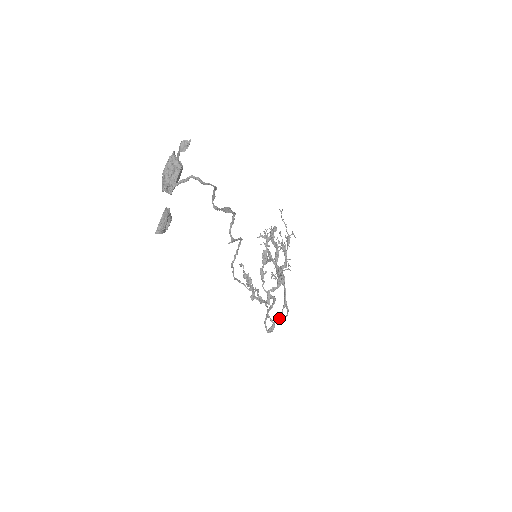
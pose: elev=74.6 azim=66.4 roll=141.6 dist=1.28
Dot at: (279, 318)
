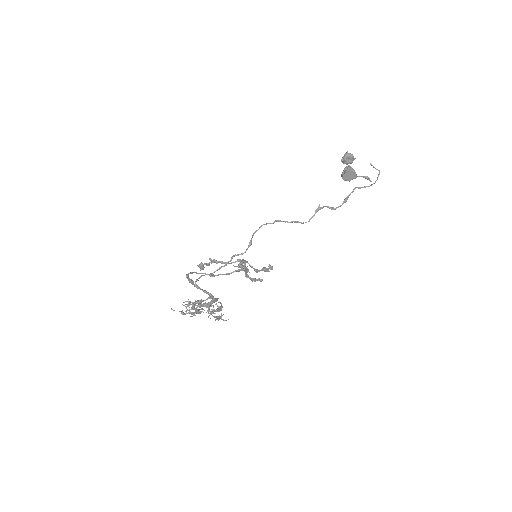
Dot at: occluded
